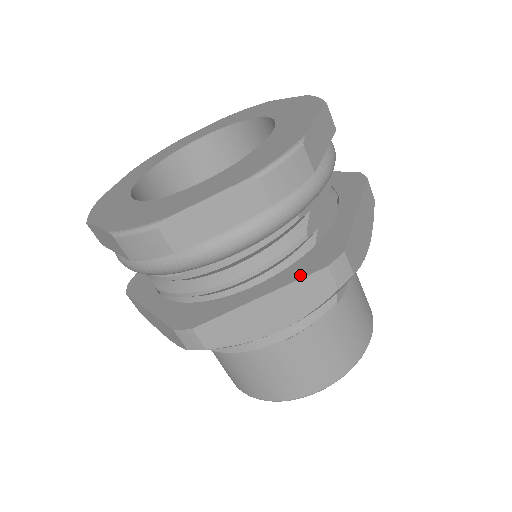
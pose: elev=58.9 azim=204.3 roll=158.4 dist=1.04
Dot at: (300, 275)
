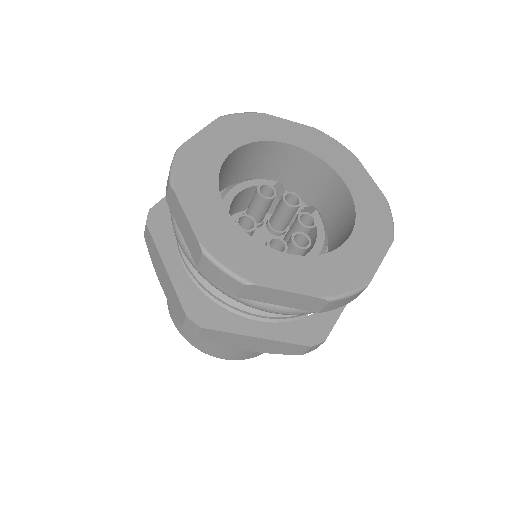
Dot at: (291, 339)
